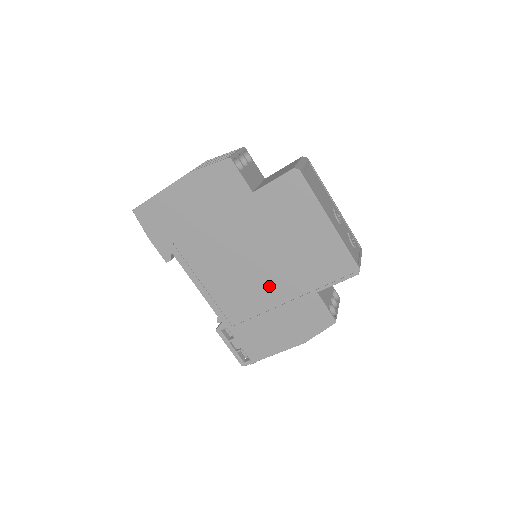
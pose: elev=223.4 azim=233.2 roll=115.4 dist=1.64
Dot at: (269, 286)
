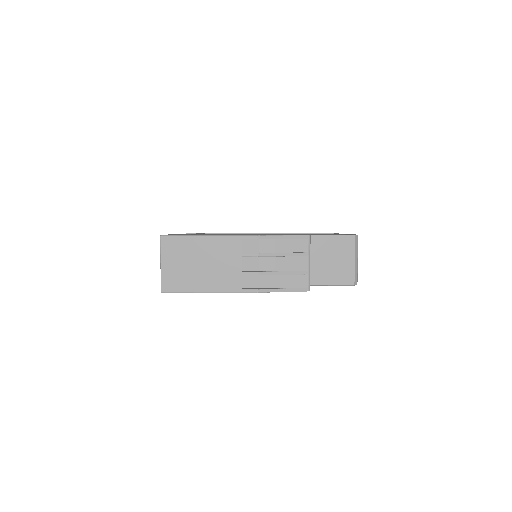
Dot at: occluded
